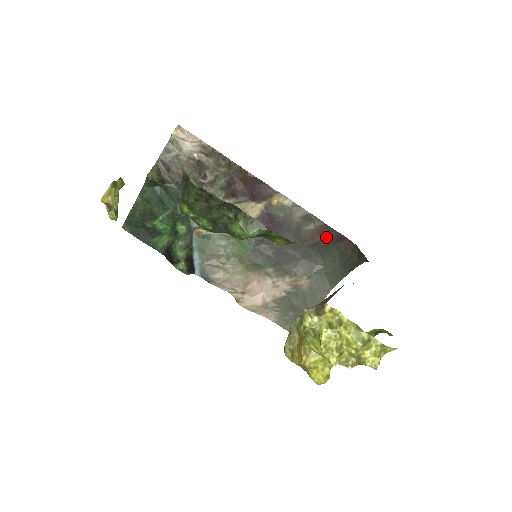
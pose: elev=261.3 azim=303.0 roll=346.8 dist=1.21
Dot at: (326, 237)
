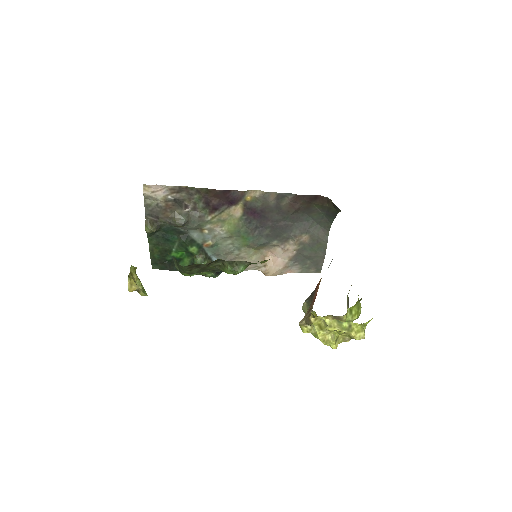
Dot at: (302, 202)
